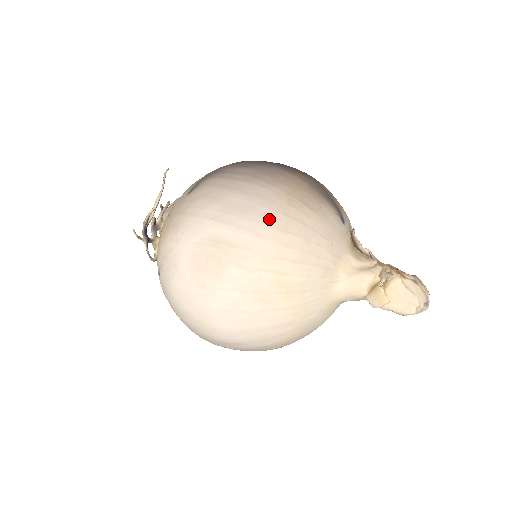
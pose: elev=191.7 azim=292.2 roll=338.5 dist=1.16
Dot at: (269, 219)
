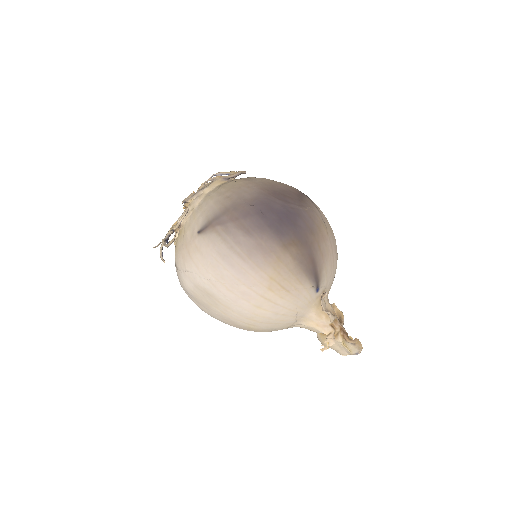
Dot at: (249, 298)
